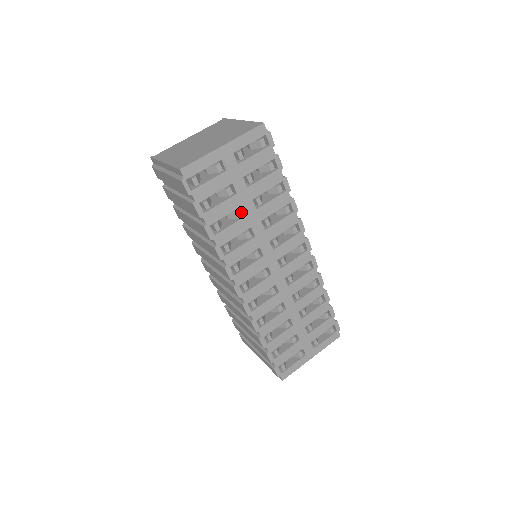
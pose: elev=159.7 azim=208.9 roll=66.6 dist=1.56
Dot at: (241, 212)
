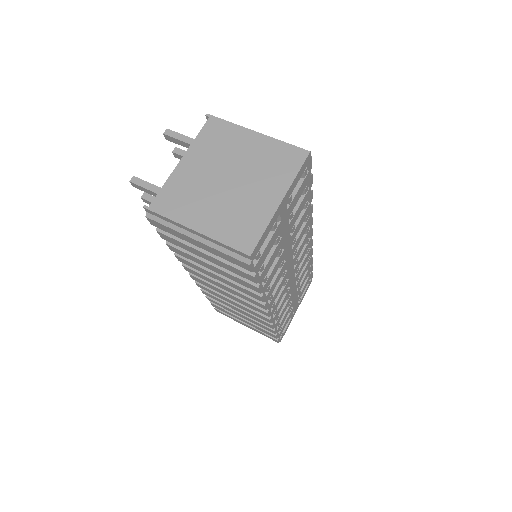
Dot at: occluded
